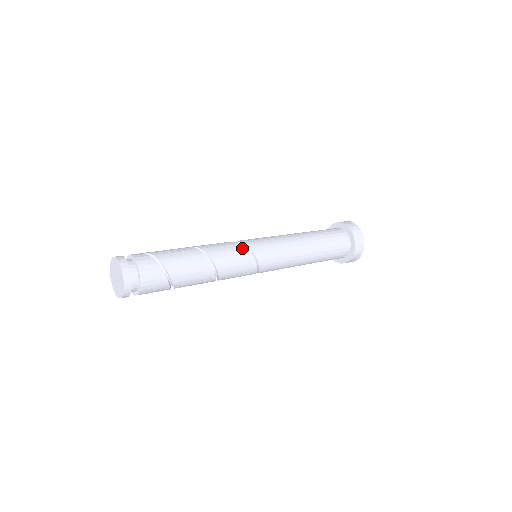
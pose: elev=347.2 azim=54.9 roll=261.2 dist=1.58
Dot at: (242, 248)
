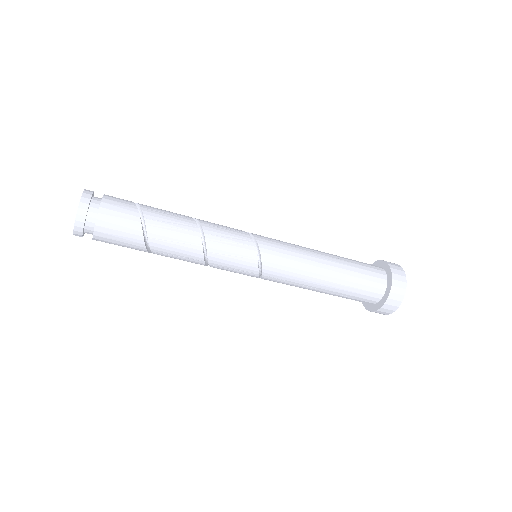
Dot at: occluded
